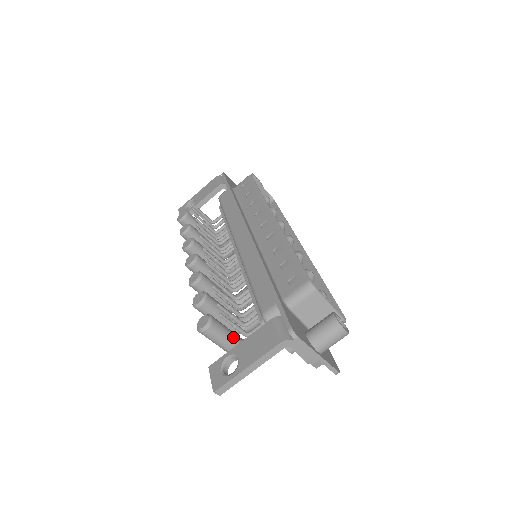
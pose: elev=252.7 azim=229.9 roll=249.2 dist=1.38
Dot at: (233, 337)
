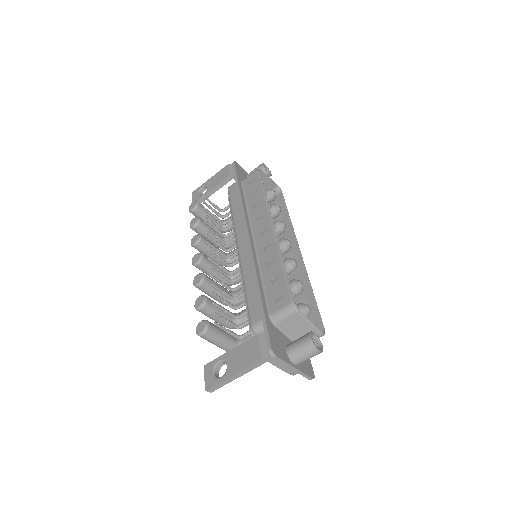
Dot at: (227, 338)
